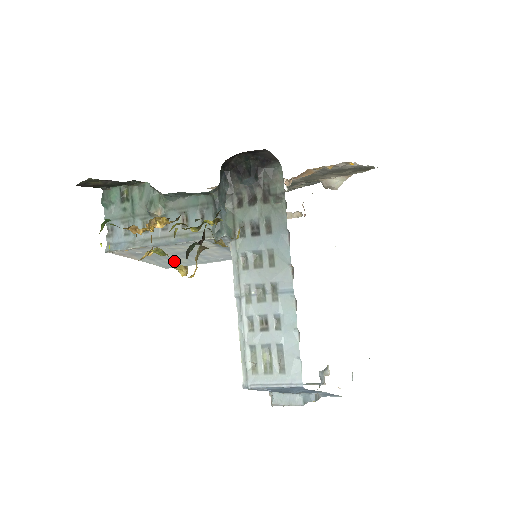
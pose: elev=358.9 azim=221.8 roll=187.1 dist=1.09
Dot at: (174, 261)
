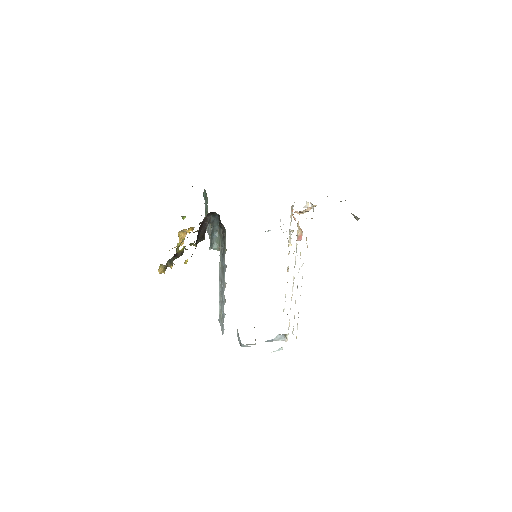
Dot at: occluded
